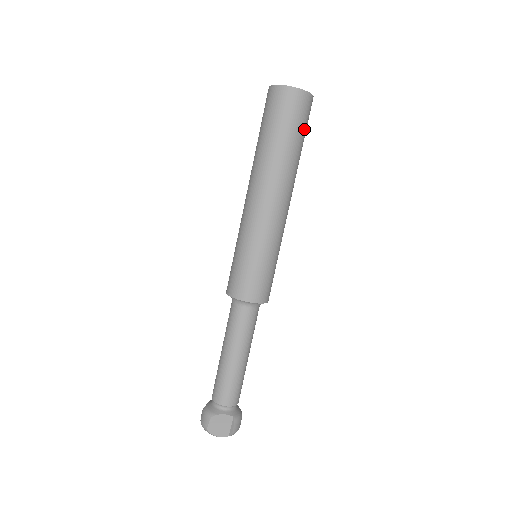
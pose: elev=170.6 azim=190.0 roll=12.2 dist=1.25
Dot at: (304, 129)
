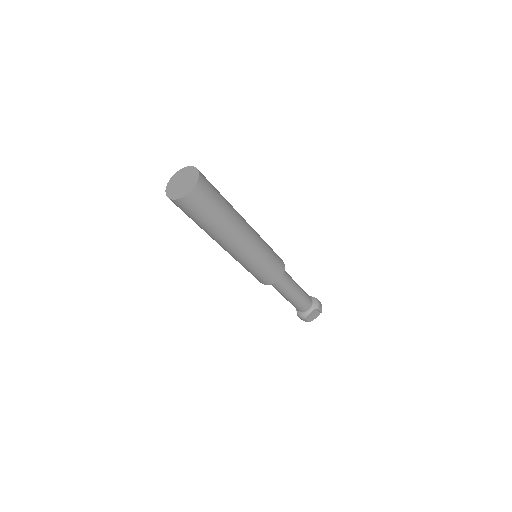
Dot at: (216, 195)
